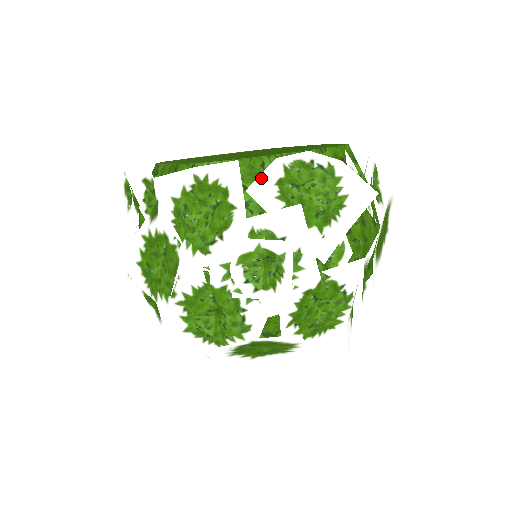
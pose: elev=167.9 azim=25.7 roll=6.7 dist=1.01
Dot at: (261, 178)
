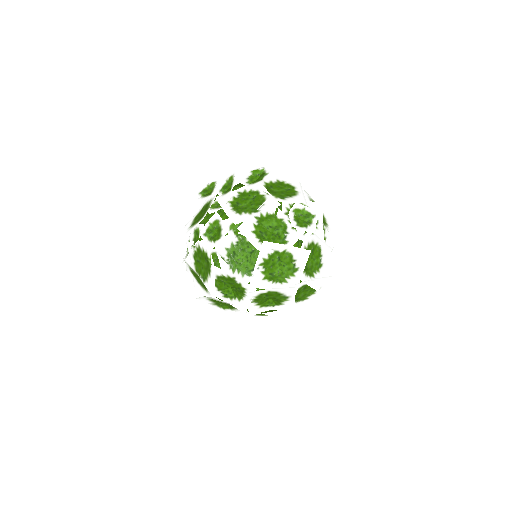
Dot at: (306, 192)
